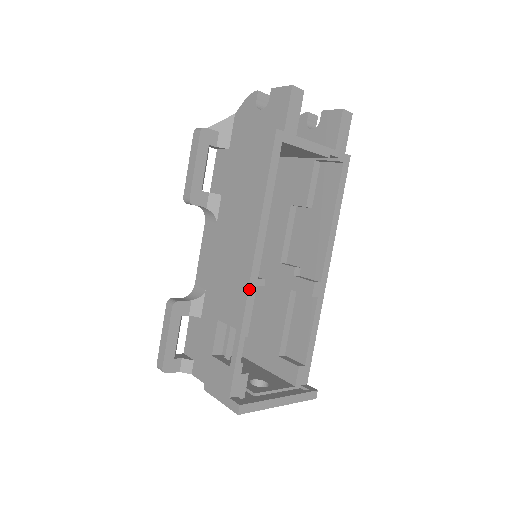
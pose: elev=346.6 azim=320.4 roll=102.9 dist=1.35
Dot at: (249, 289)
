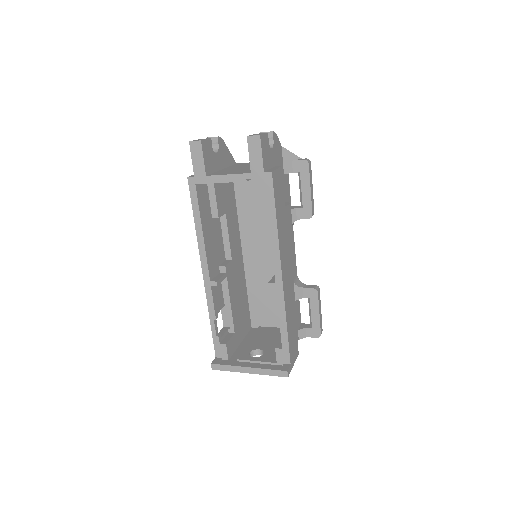
Dot at: (205, 288)
